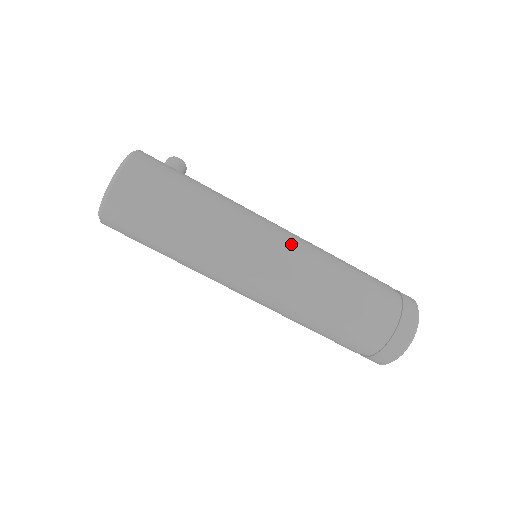
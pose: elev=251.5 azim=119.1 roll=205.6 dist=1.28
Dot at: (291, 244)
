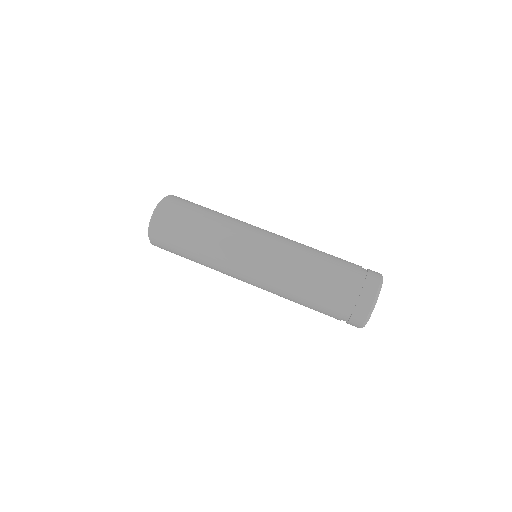
Dot at: (277, 235)
